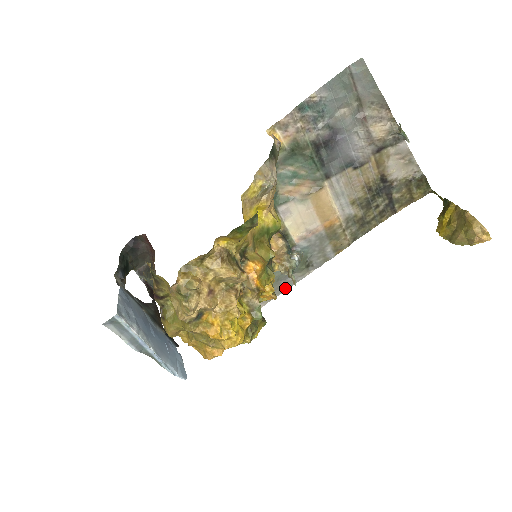
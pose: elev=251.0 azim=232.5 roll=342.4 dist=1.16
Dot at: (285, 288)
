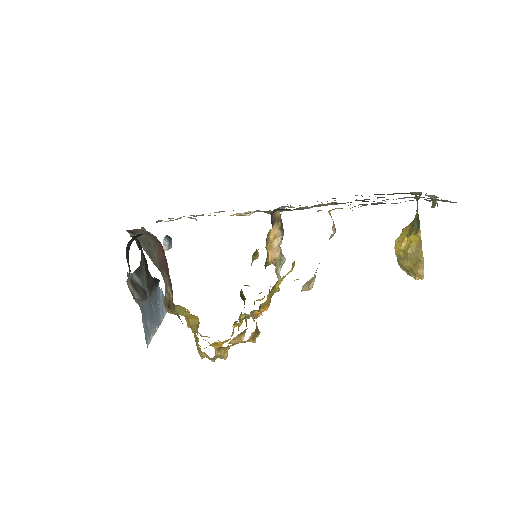
Dot at: occluded
